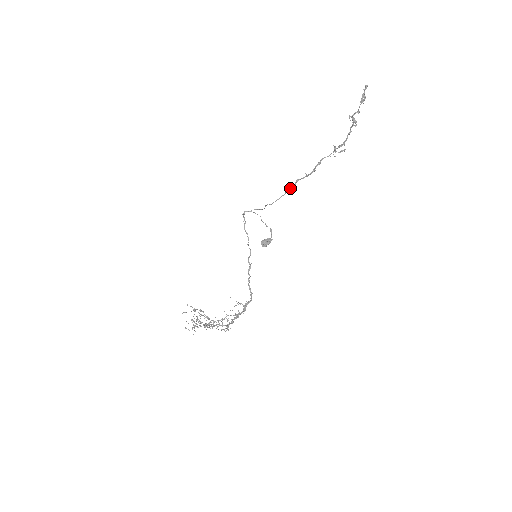
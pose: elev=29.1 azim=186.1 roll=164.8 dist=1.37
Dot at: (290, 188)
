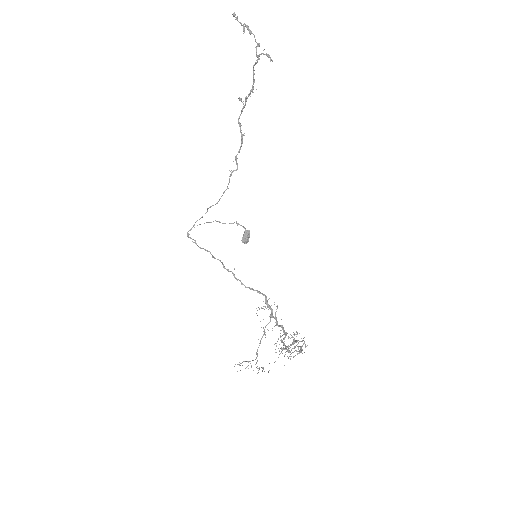
Dot at: (234, 170)
